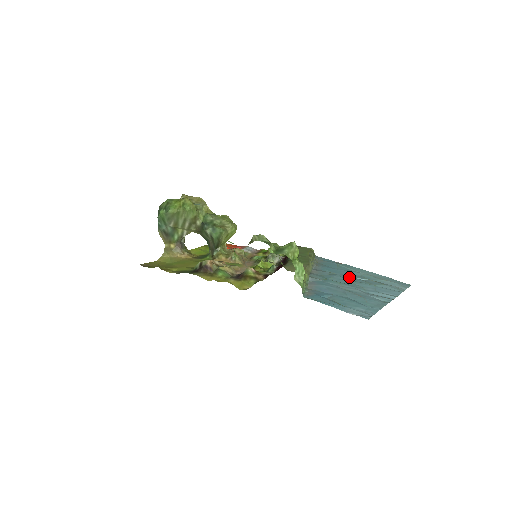
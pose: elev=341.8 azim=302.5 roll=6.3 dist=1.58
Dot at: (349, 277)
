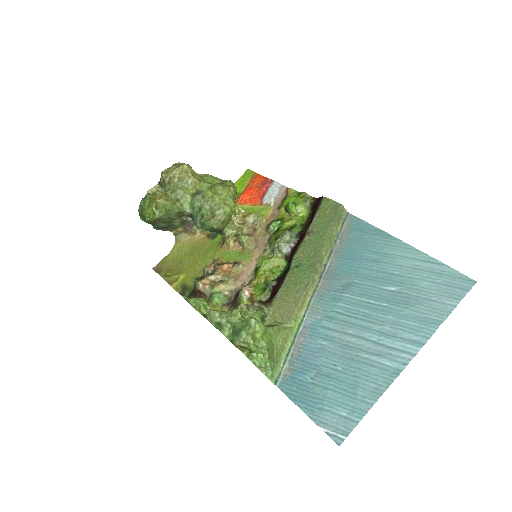
Dot at: (370, 289)
